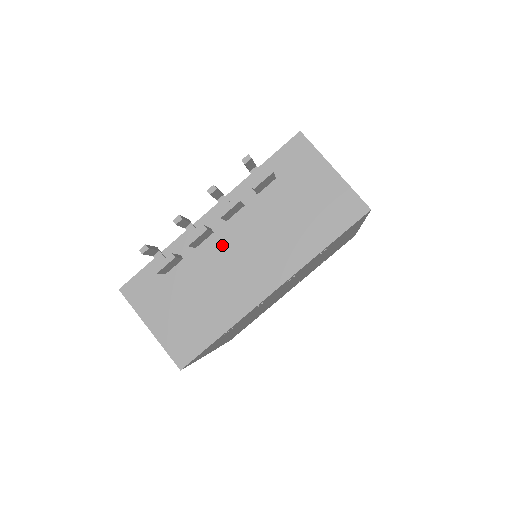
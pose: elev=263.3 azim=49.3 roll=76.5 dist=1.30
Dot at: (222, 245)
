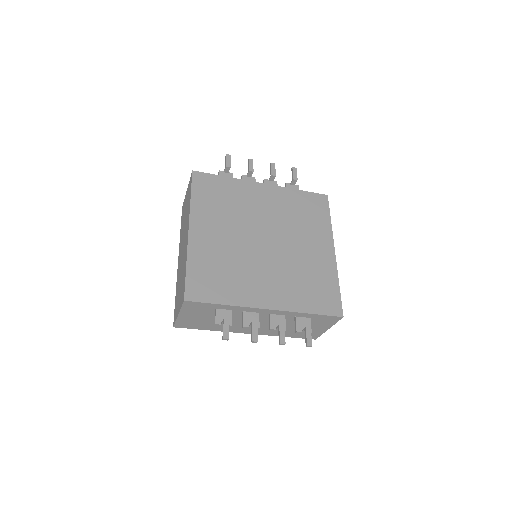
Dot at: occluded
